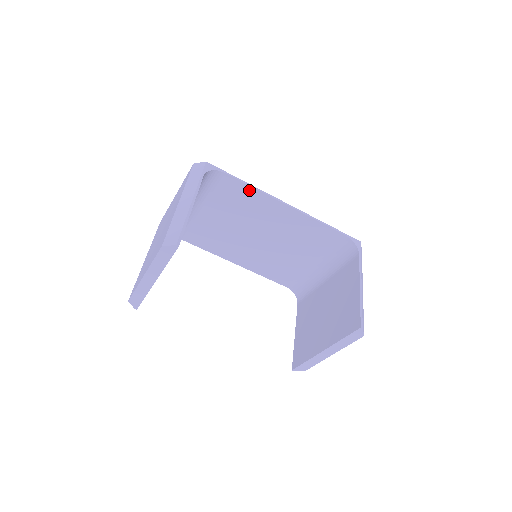
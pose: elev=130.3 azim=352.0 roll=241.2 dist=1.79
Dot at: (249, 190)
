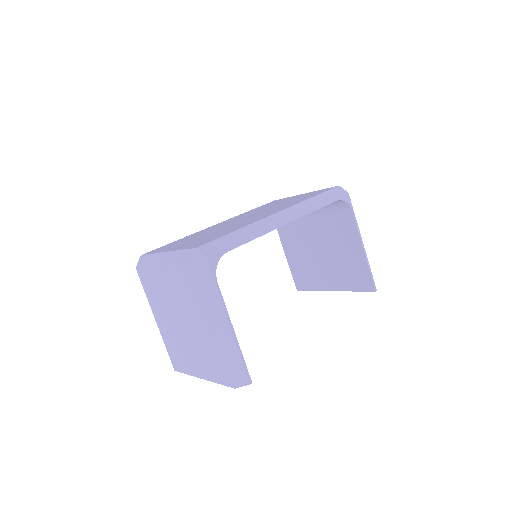
Dot at: occluded
